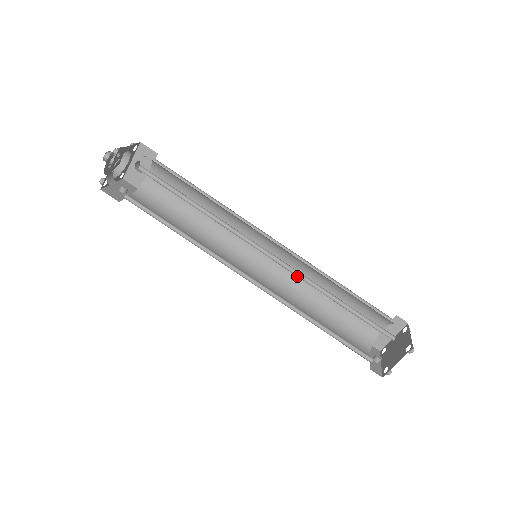
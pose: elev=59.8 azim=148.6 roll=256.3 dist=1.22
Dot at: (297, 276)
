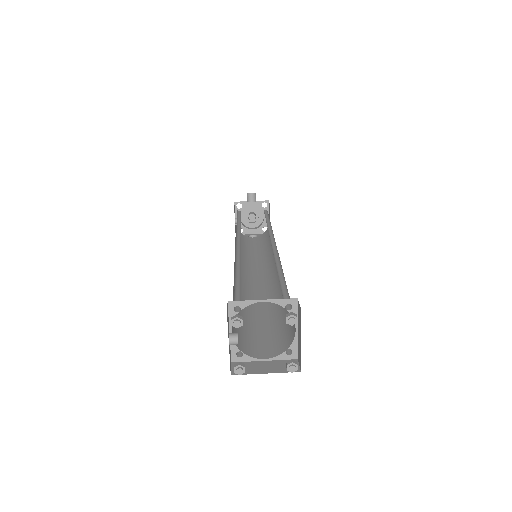
Dot at: (273, 252)
